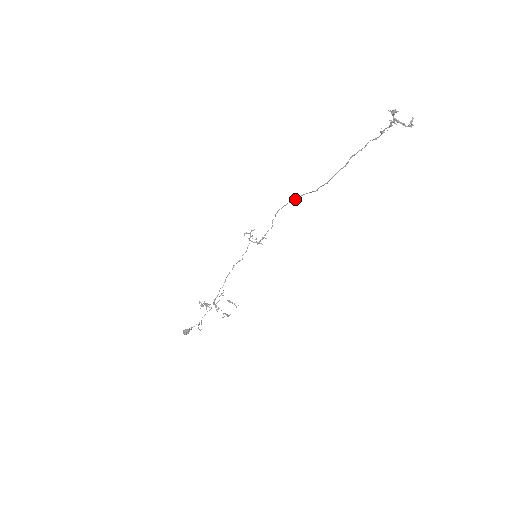
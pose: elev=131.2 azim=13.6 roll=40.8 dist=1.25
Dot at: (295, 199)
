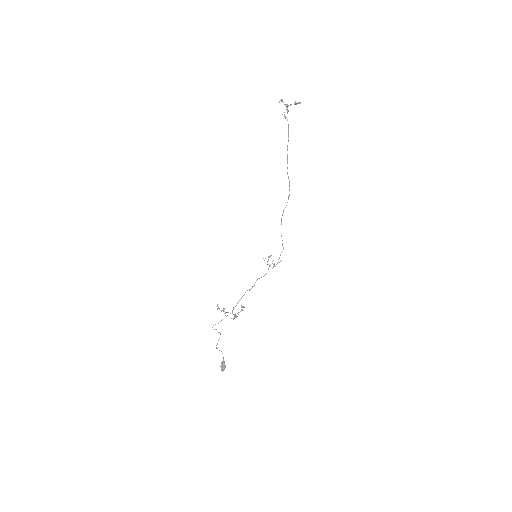
Dot at: (283, 211)
